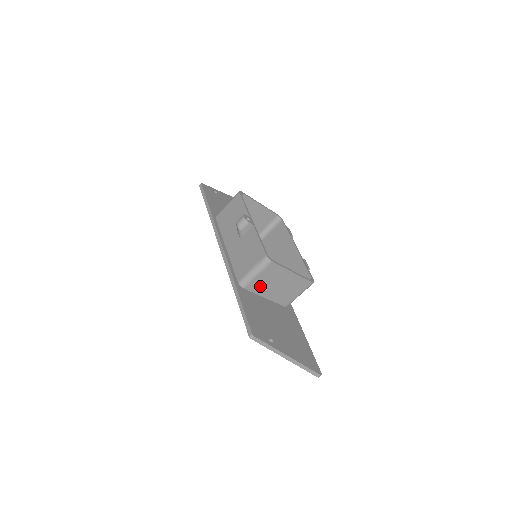
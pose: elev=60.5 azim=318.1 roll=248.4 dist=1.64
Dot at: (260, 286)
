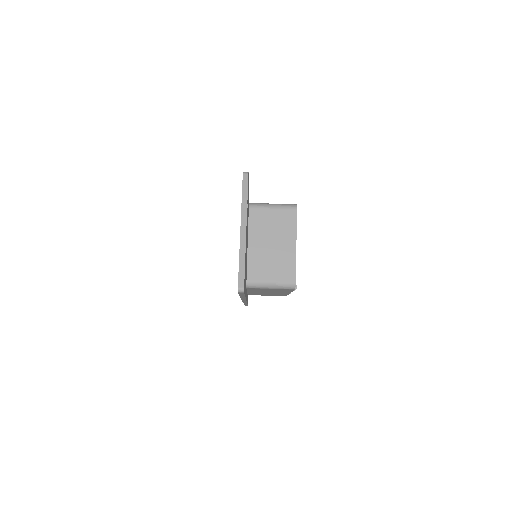
Dot at: (260, 224)
